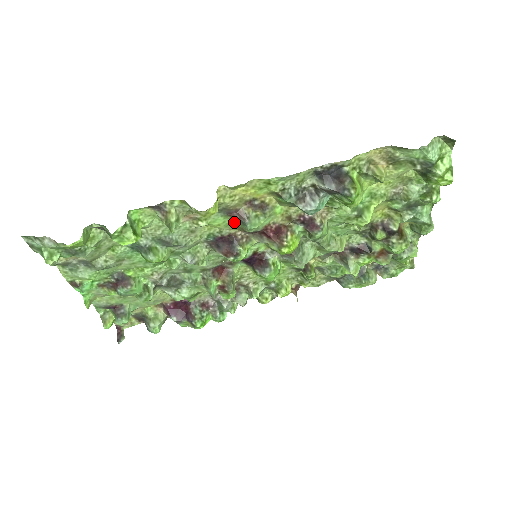
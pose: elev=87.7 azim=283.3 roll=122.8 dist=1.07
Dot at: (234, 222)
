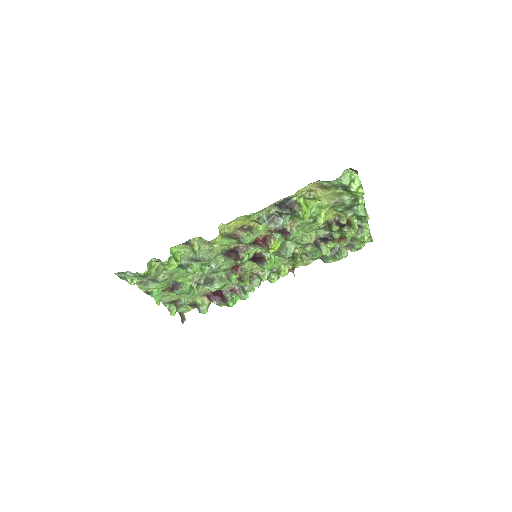
Dot at: (235, 240)
